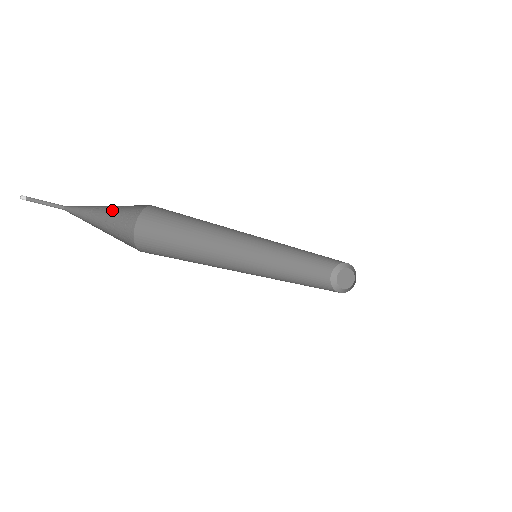
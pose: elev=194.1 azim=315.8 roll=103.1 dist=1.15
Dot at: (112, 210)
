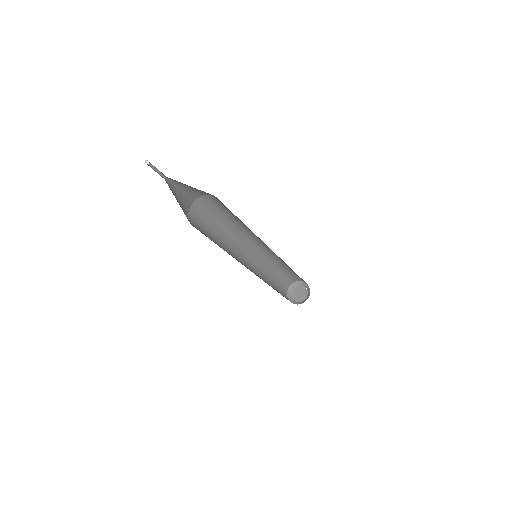
Dot at: (186, 189)
